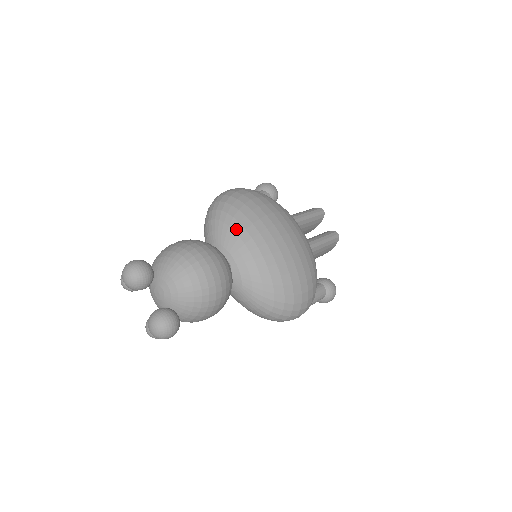
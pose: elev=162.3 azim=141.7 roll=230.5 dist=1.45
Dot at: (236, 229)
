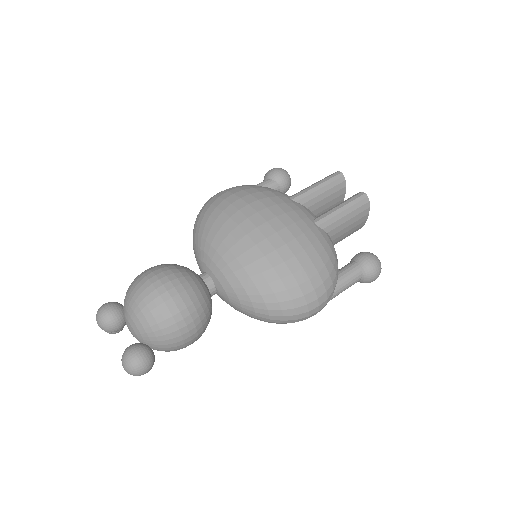
Dot at: (207, 238)
